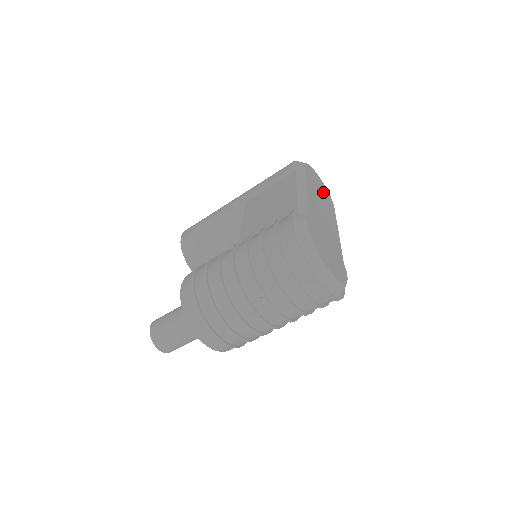
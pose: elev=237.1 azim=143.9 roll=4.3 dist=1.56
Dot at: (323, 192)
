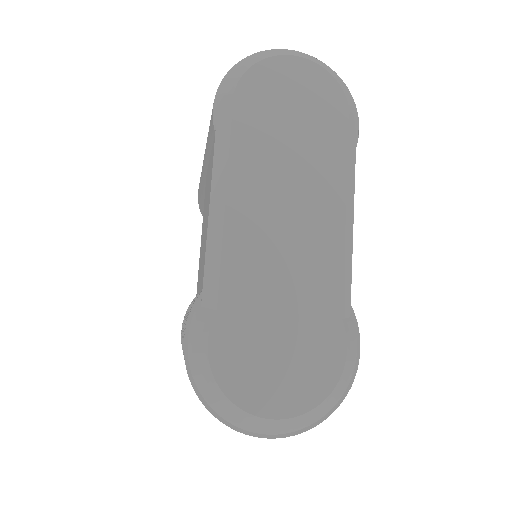
Dot at: (304, 112)
